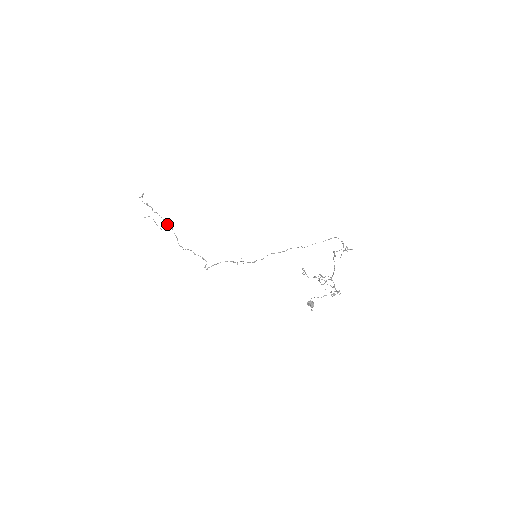
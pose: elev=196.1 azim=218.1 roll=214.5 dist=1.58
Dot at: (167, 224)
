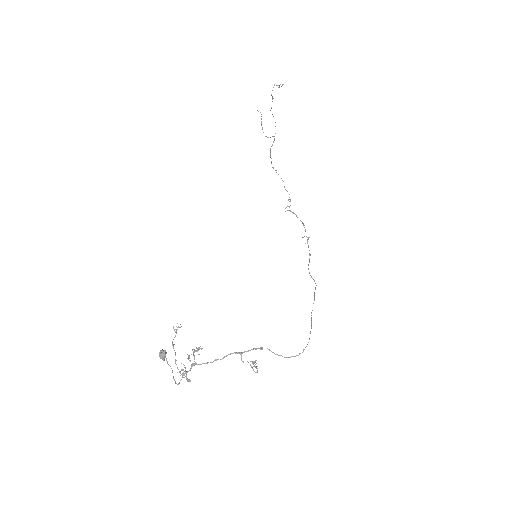
Dot at: (274, 136)
